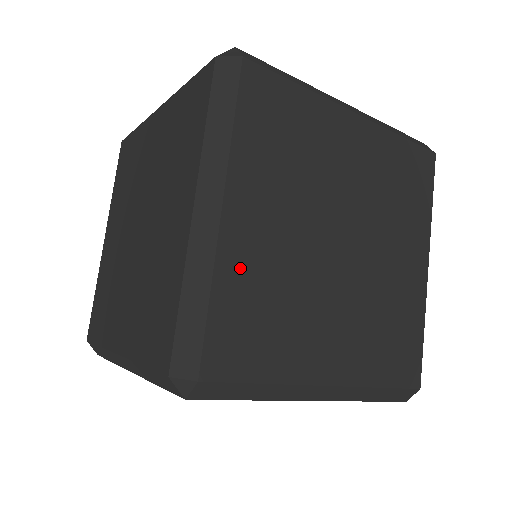
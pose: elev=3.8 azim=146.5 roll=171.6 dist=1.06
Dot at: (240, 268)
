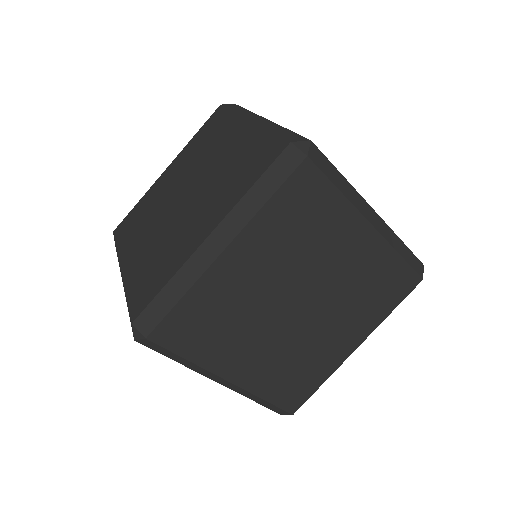
Dot at: (214, 289)
